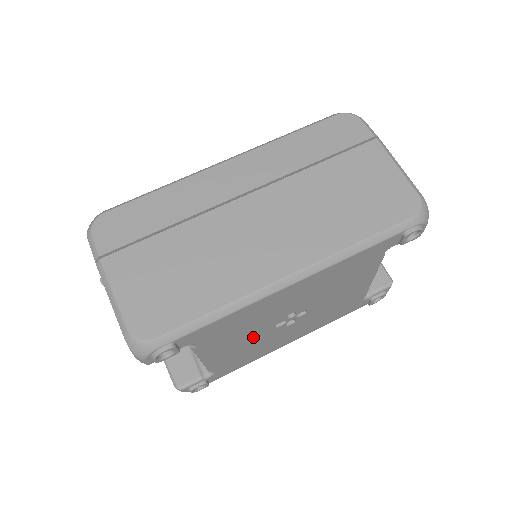
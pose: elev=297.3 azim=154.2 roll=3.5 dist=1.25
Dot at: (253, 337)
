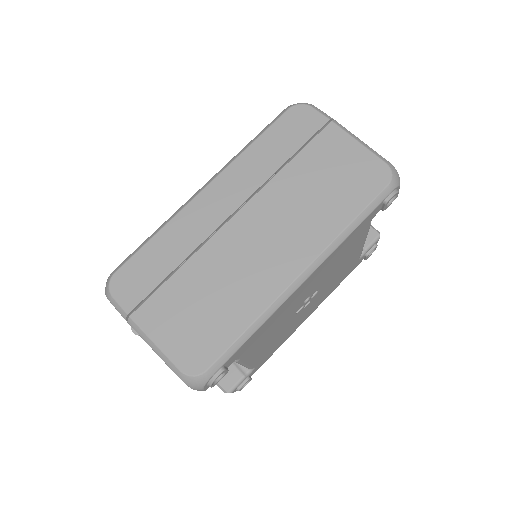
Dot at: (280, 329)
